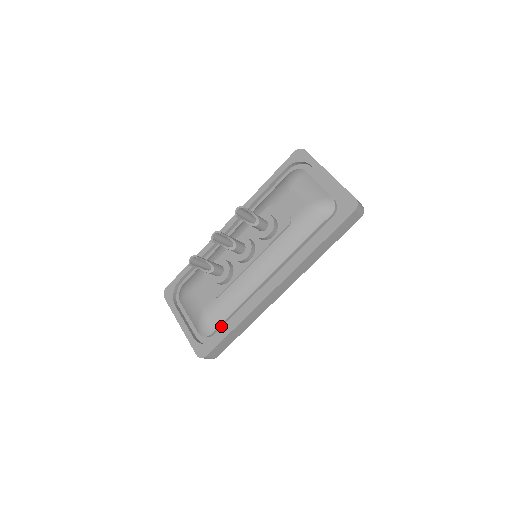
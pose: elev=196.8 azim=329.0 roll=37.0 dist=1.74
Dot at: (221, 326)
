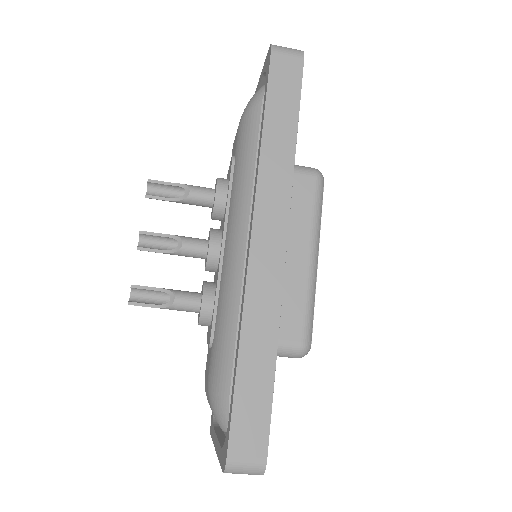
Dot at: occluded
